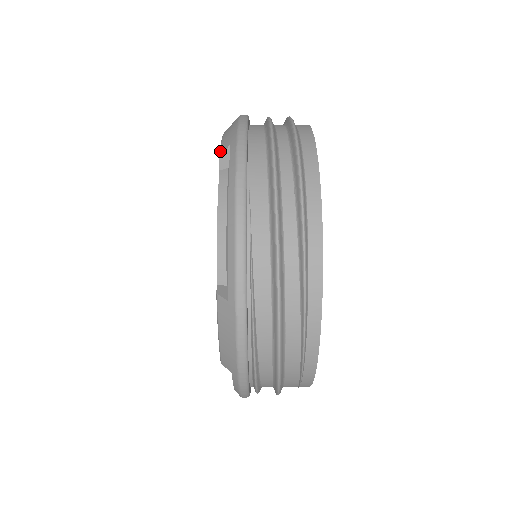
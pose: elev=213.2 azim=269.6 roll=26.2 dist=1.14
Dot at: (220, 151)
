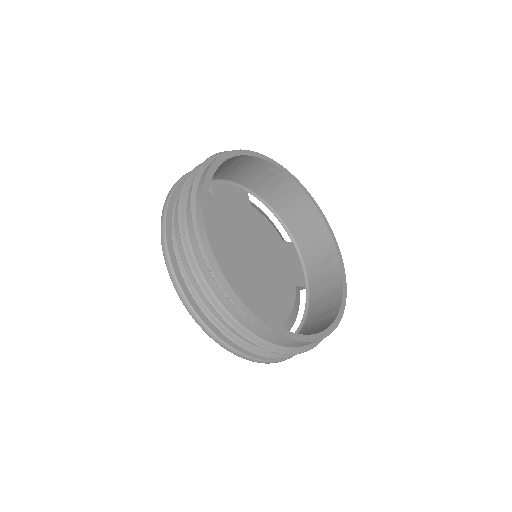
Dot at: occluded
